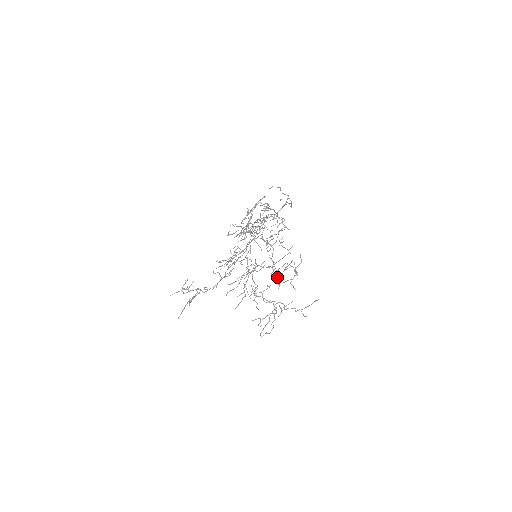
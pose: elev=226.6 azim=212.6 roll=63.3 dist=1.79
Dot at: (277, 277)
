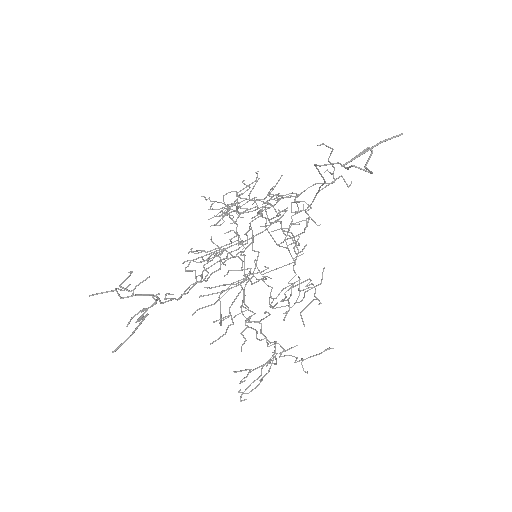
Dot at: (288, 300)
